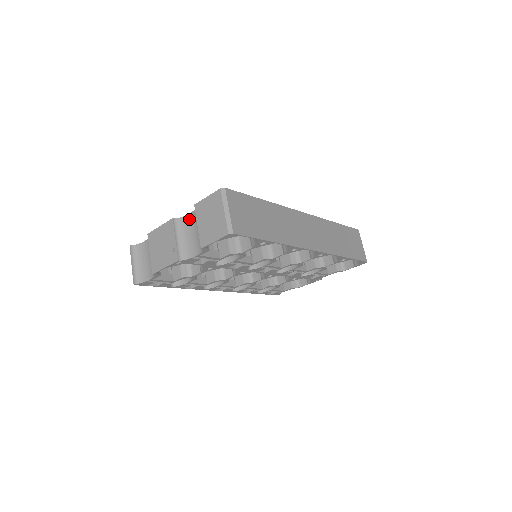
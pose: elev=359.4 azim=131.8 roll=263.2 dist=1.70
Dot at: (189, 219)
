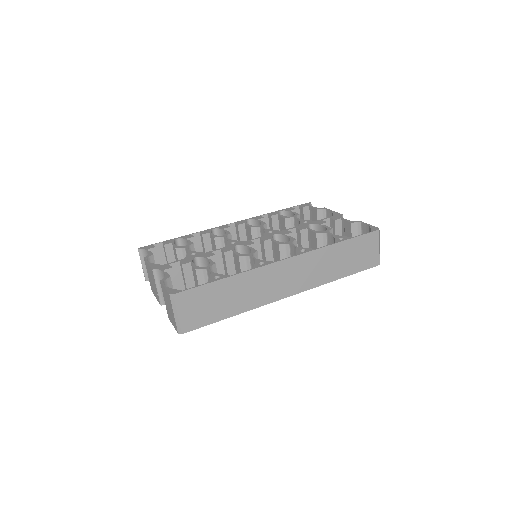
Dot at: occluded
